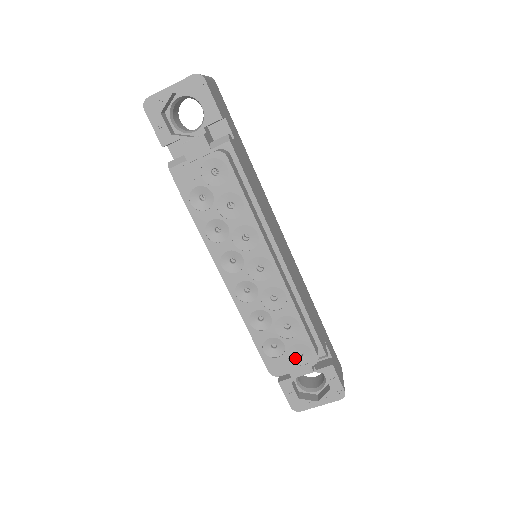
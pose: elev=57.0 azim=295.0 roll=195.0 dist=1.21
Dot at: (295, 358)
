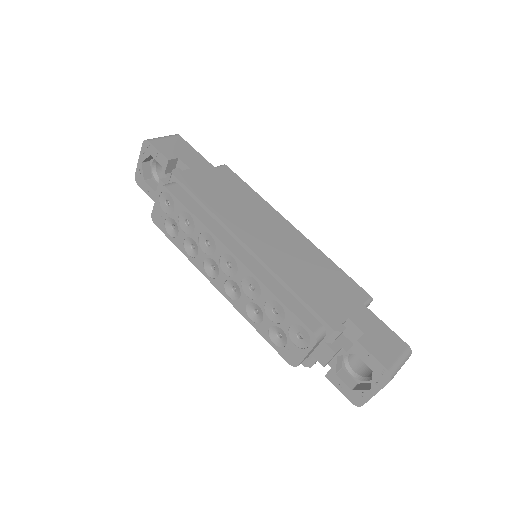
Dot at: (299, 342)
